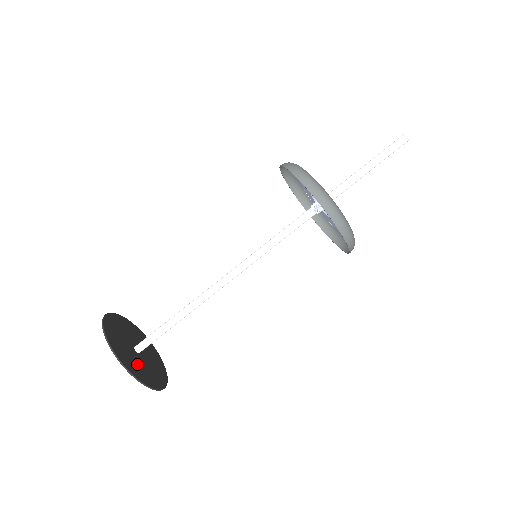
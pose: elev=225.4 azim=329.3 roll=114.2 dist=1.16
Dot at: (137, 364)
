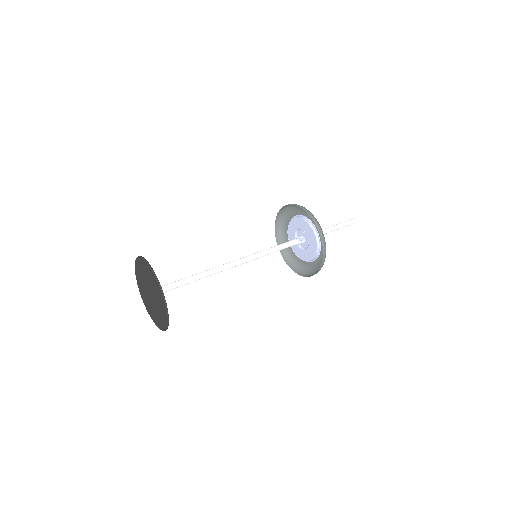
Dot at: (160, 305)
